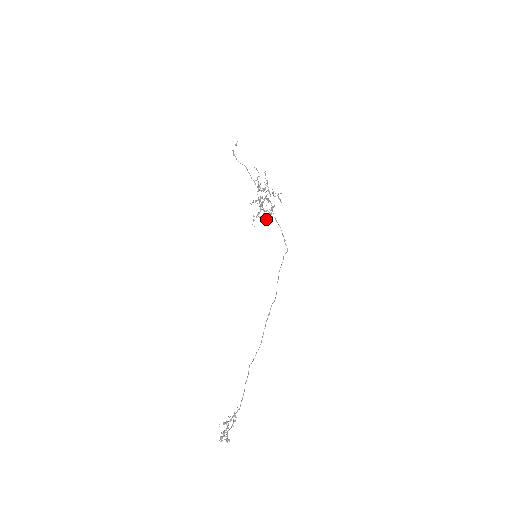
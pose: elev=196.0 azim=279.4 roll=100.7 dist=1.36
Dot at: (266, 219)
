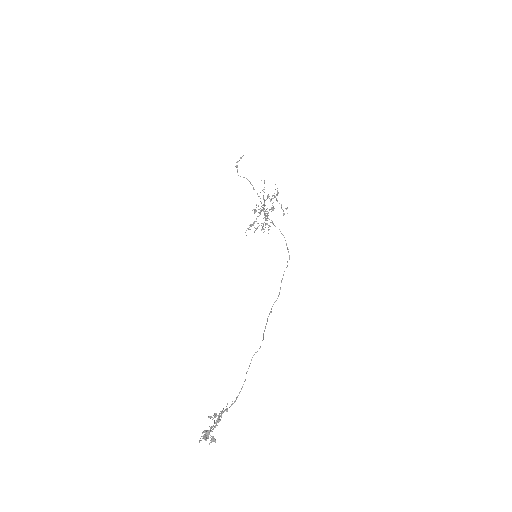
Dot at: occluded
